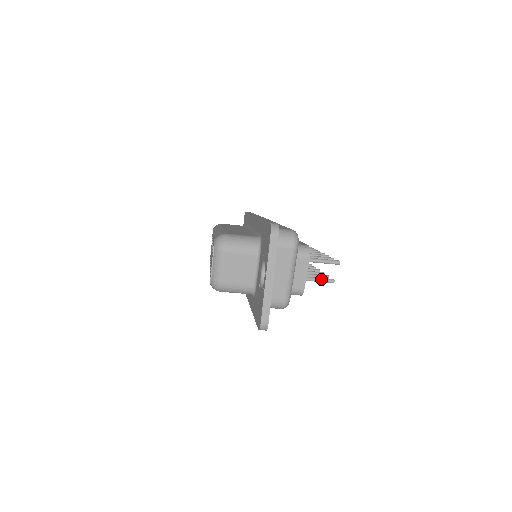
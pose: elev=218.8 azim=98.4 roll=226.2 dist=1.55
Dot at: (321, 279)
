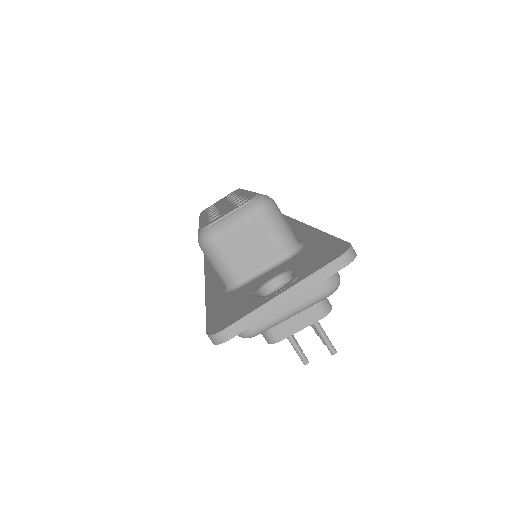
Dot at: (299, 348)
